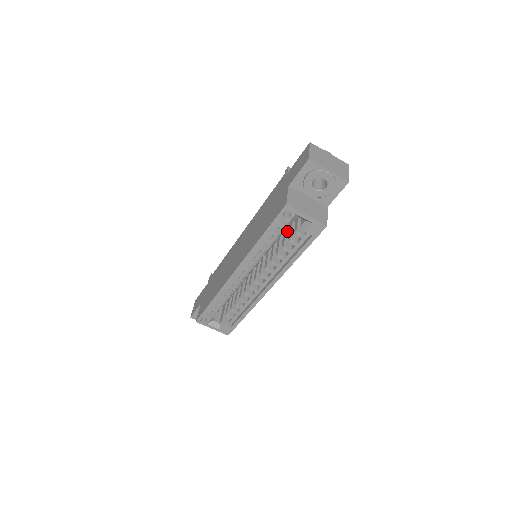
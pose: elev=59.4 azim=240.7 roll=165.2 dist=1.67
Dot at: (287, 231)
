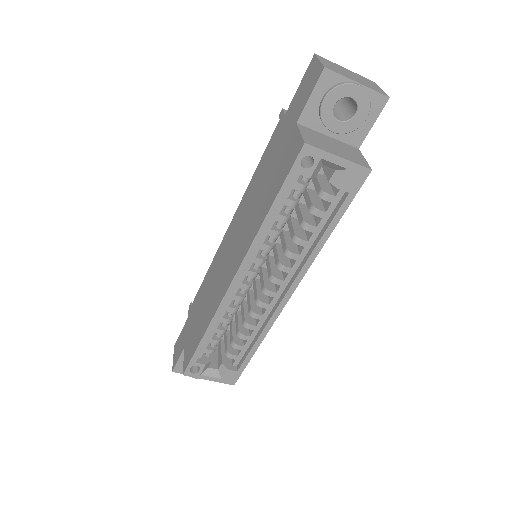
Dot at: (300, 203)
